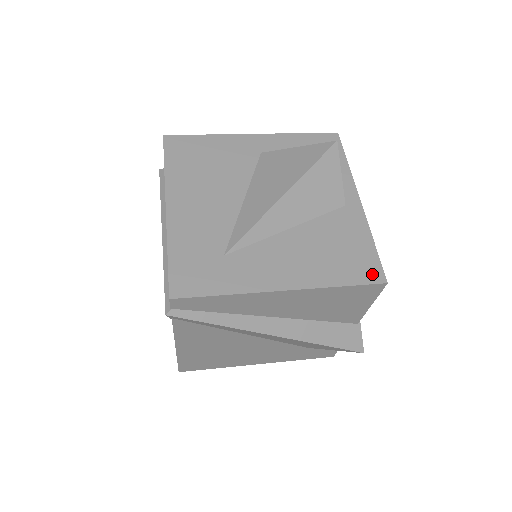
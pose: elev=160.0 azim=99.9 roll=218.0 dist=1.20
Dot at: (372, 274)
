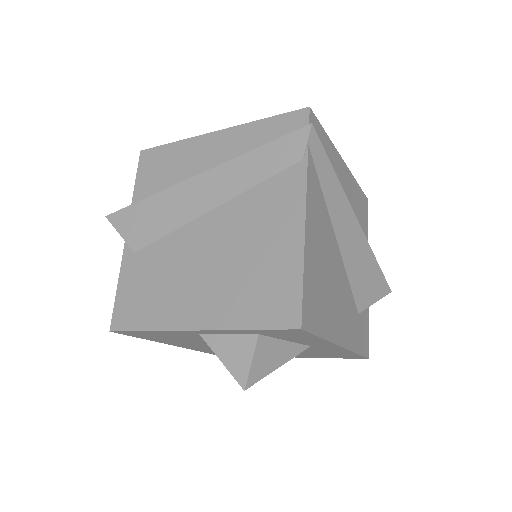
Dot at: occluded
